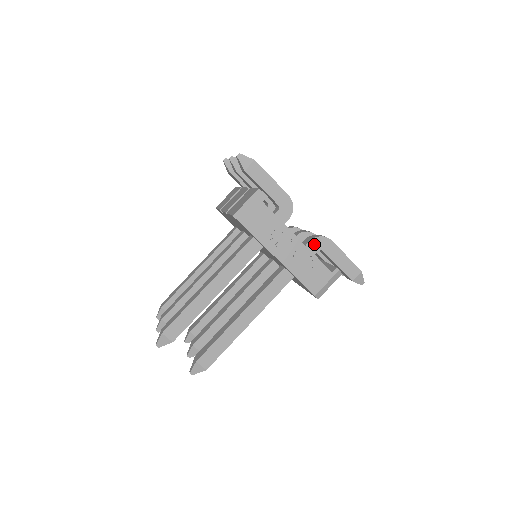
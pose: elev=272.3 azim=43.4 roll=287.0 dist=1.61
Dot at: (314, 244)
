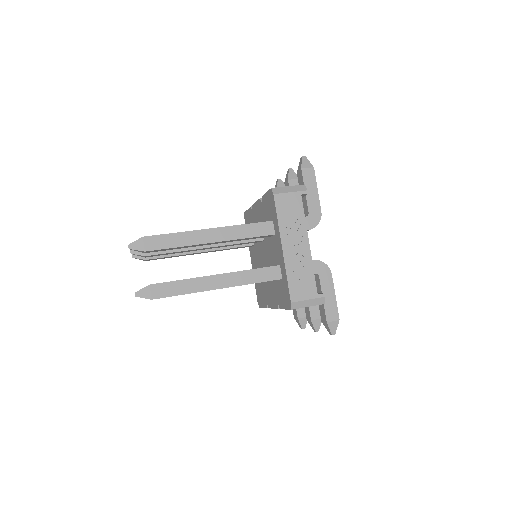
Dot at: (316, 265)
